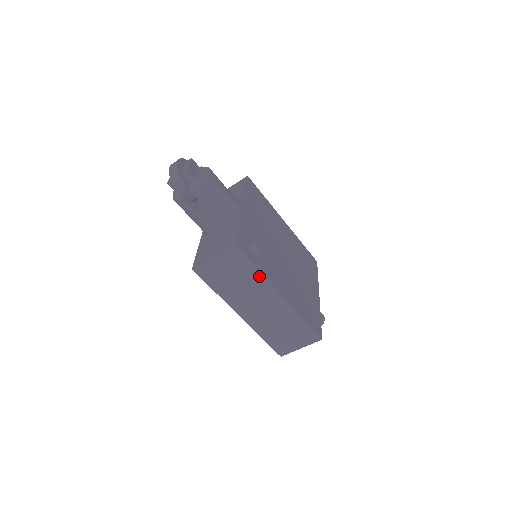
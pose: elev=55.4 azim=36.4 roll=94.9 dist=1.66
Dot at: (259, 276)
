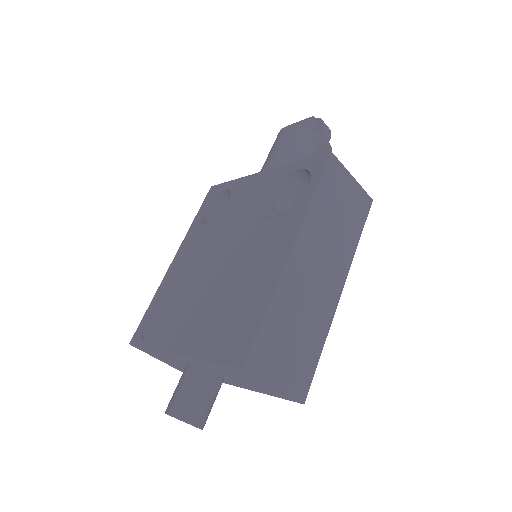
Dot at: (353, 246)
